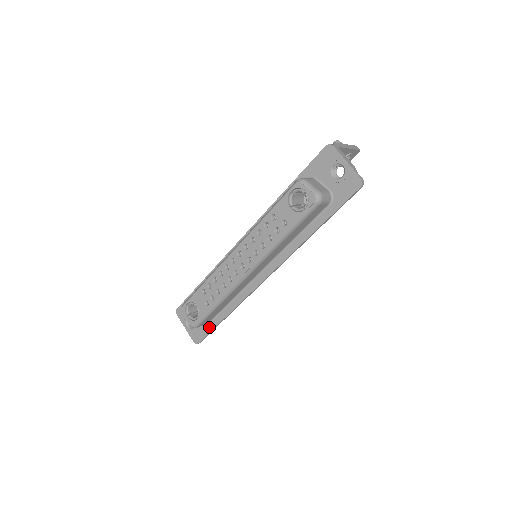
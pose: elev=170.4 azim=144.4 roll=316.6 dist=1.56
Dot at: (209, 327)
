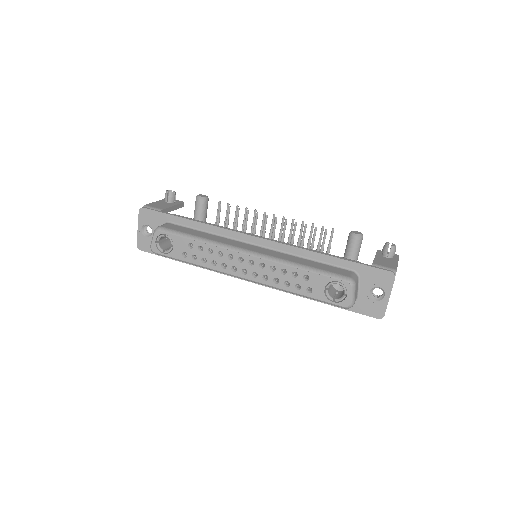
Dot at: occluded
